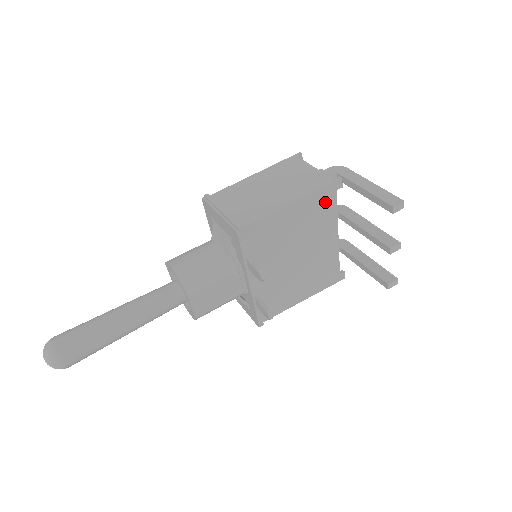
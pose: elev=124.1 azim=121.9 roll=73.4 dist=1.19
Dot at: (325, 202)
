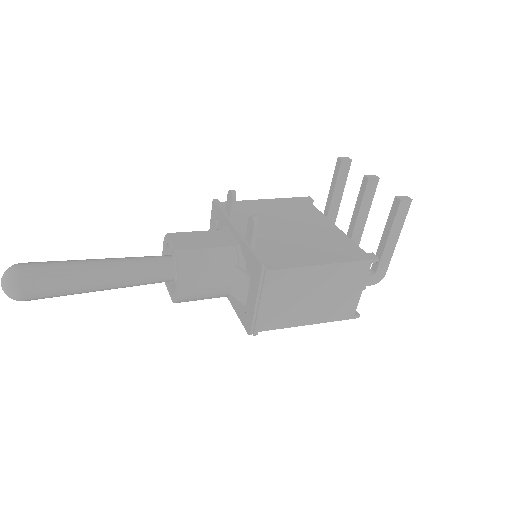
Dot at: (301, 205)
